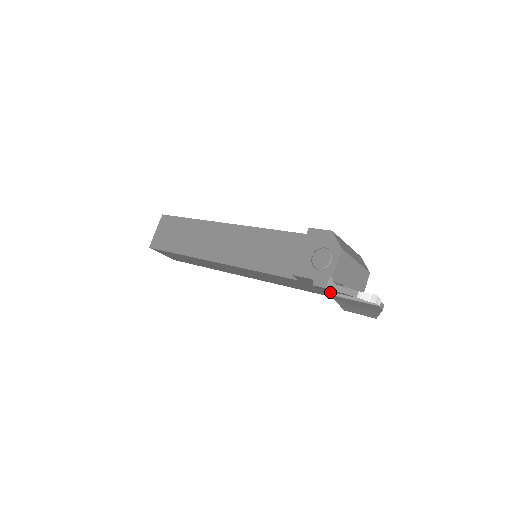
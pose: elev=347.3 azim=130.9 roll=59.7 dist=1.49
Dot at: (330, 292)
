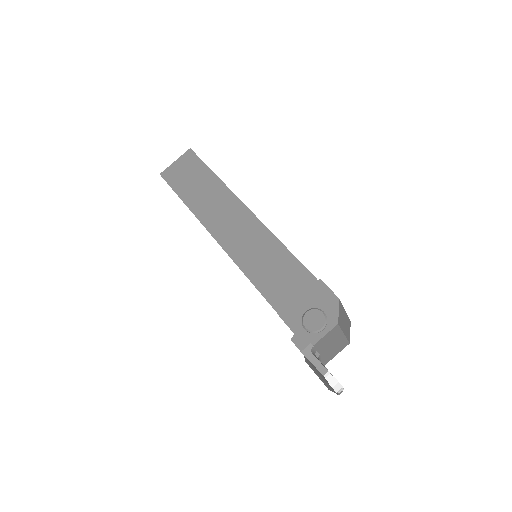
Dot at: occluded
